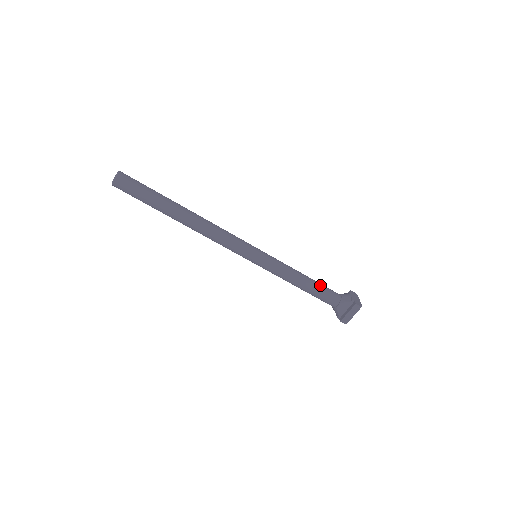
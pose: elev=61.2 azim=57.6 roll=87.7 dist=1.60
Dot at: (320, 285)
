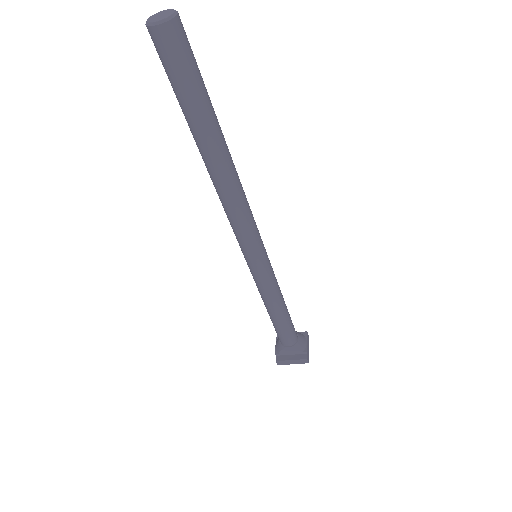
Dot at: (290, 321)
